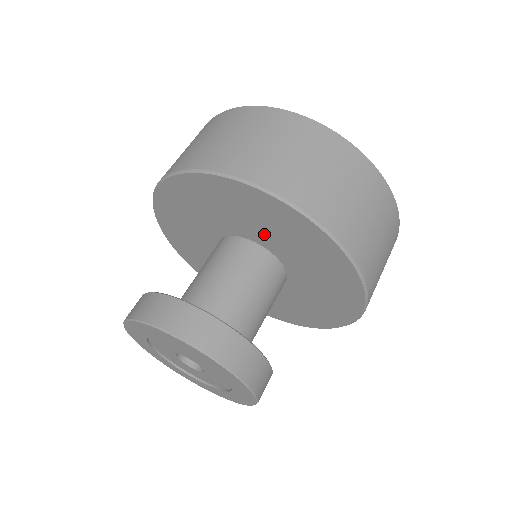
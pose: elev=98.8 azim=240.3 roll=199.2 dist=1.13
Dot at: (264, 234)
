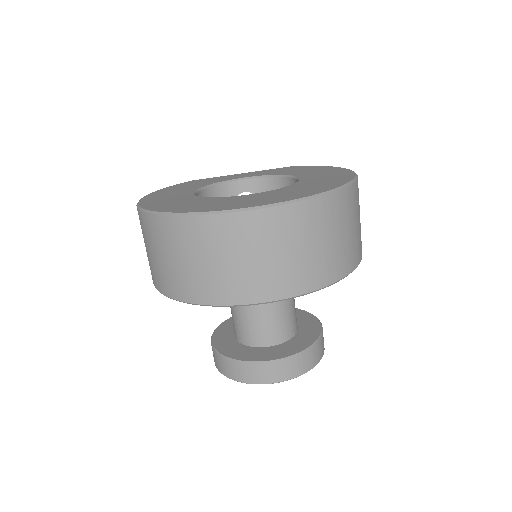
Dot at: occluded
